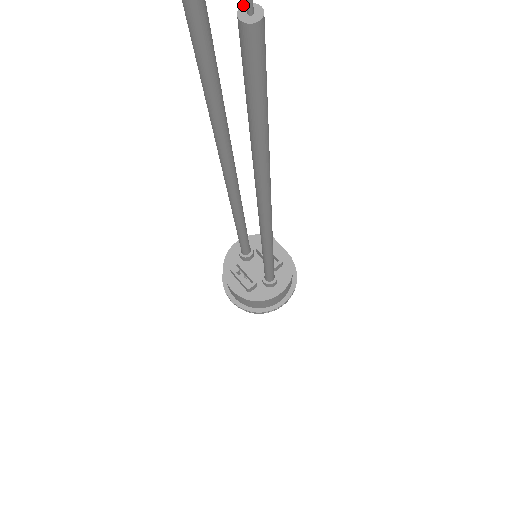
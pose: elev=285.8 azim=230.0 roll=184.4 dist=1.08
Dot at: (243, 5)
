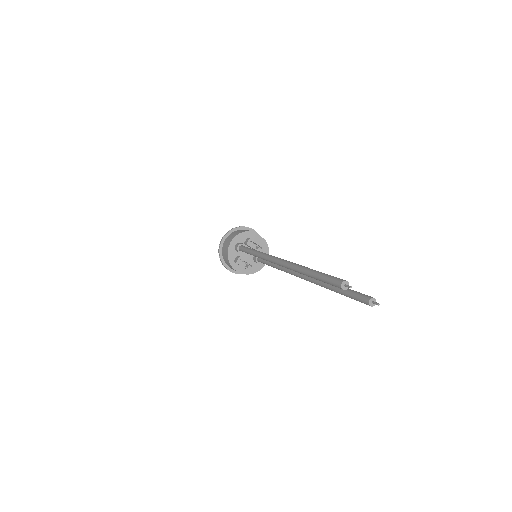
Dot at: (370, 300)
